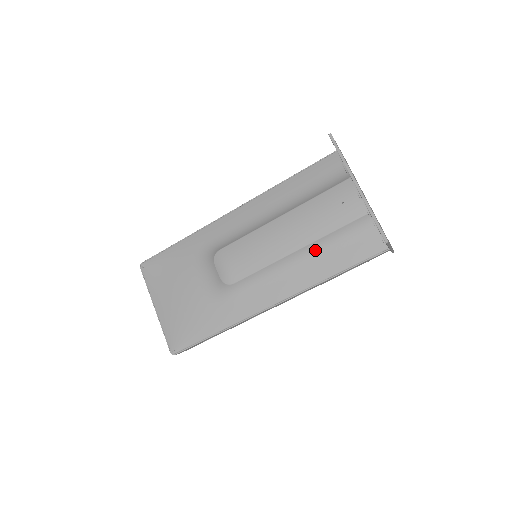
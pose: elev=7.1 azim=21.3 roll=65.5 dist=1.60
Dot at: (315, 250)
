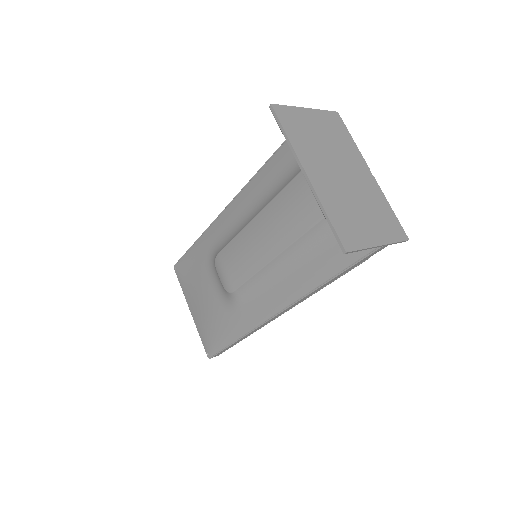
Dot at: (299, 251)
